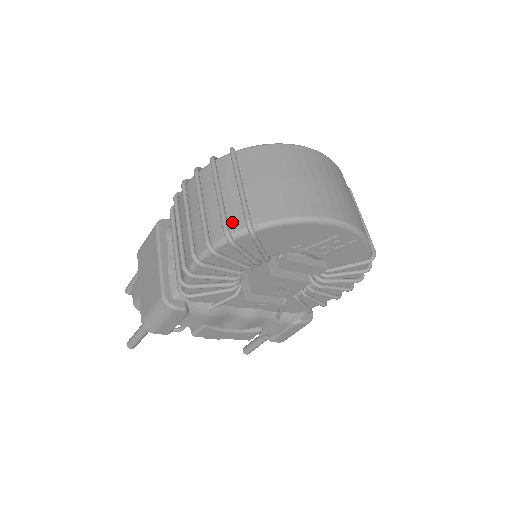
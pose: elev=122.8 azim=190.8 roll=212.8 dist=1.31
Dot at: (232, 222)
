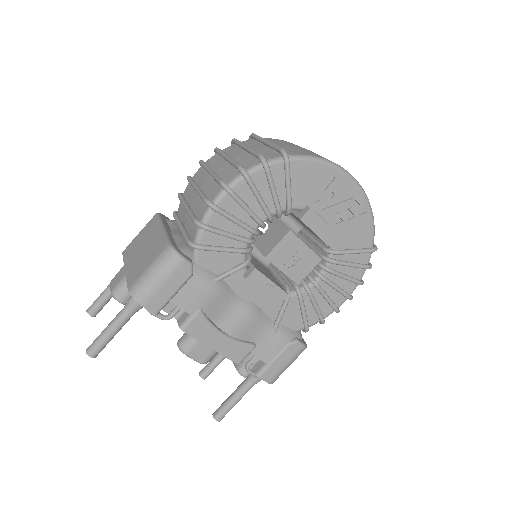
Dot at: (264, 156)
